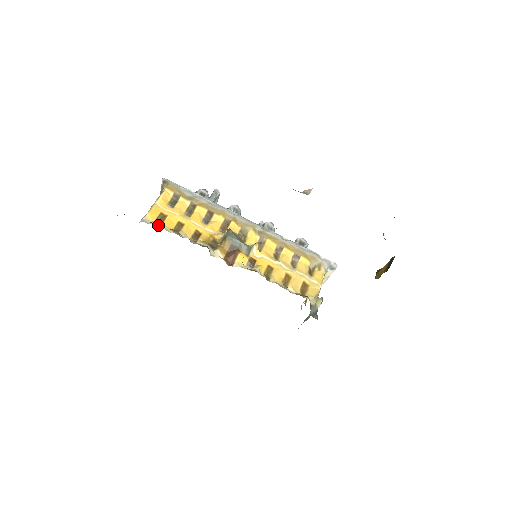
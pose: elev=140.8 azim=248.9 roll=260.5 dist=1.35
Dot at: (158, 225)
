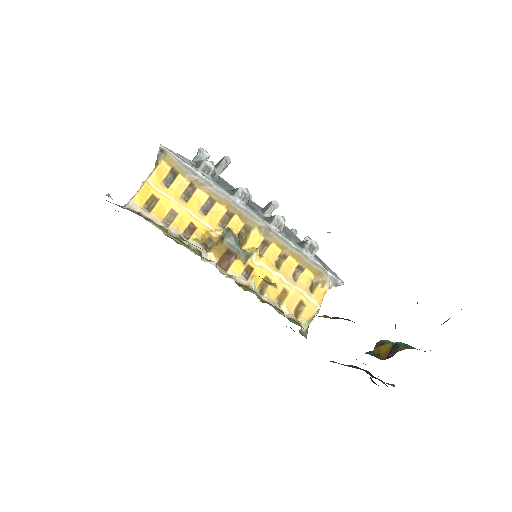
Dot at: (146, 214)
